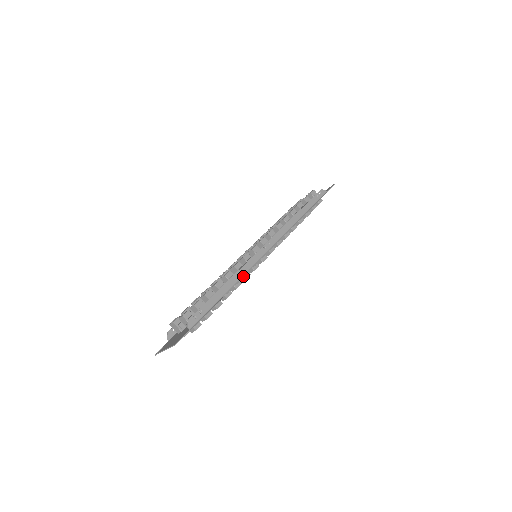
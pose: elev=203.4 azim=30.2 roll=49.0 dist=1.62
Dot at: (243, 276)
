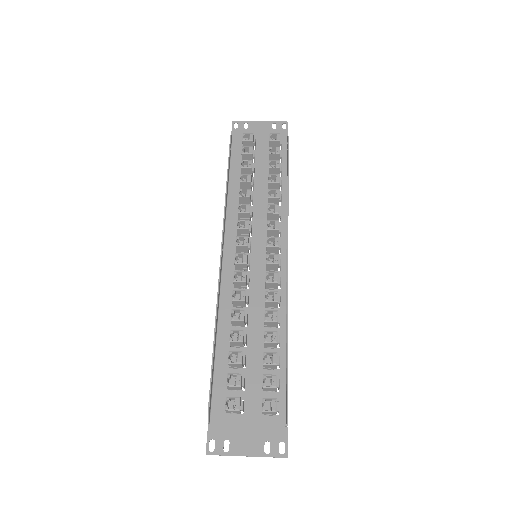
Dot at: (278, 308)
